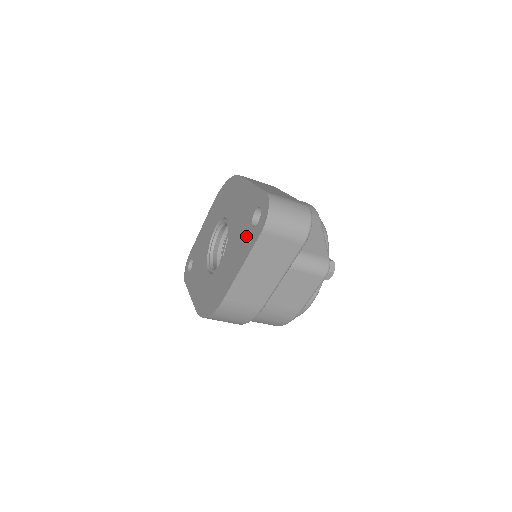
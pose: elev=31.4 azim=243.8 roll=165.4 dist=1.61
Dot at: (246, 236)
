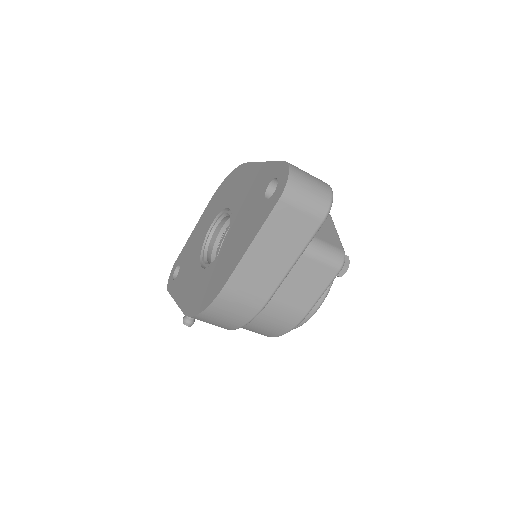
Dot at: (257, 212)
